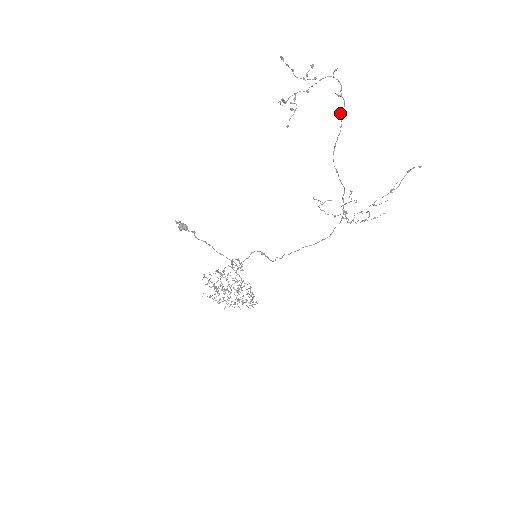
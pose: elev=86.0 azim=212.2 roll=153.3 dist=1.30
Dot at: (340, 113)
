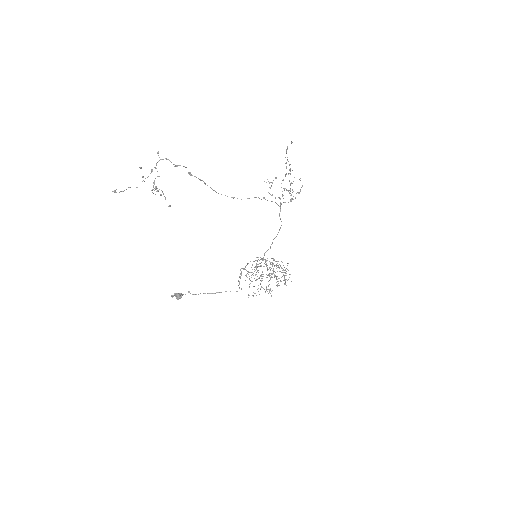
Dot at: (189, 174)
